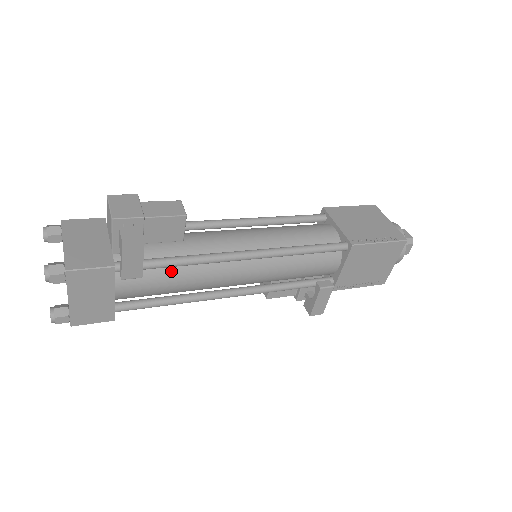
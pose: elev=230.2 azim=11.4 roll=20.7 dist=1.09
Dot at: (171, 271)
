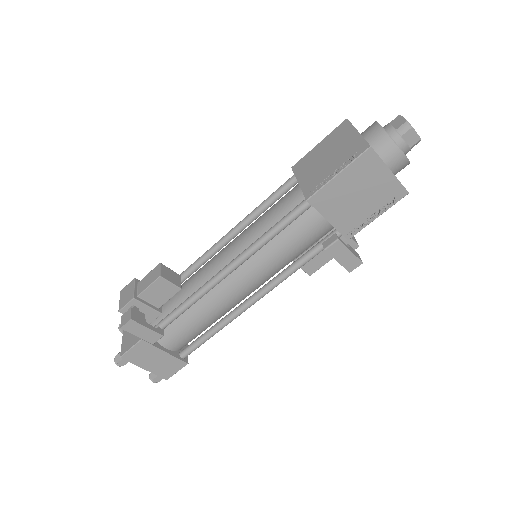
Dot at: (186, 316)
